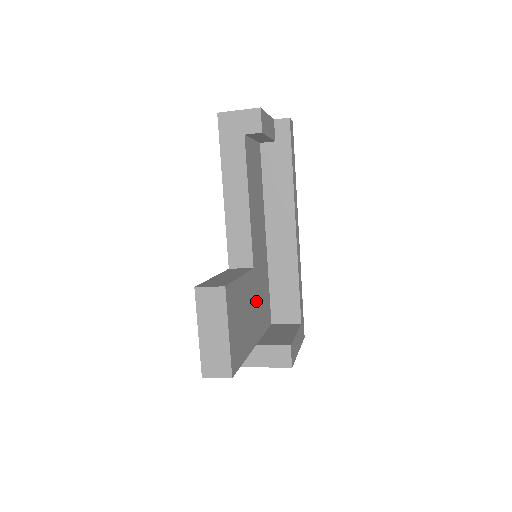
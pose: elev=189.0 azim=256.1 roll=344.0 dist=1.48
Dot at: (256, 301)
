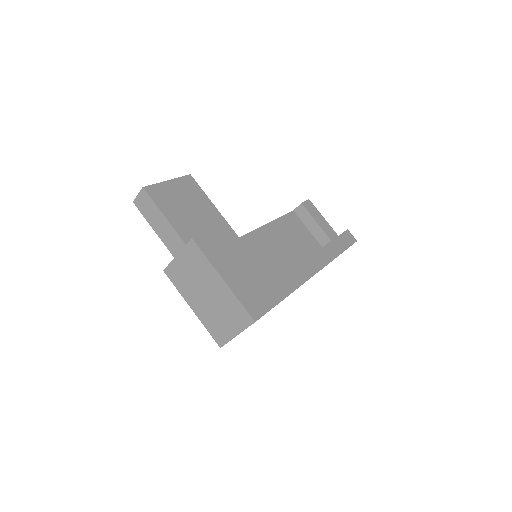
Dot at: (222, 249)
